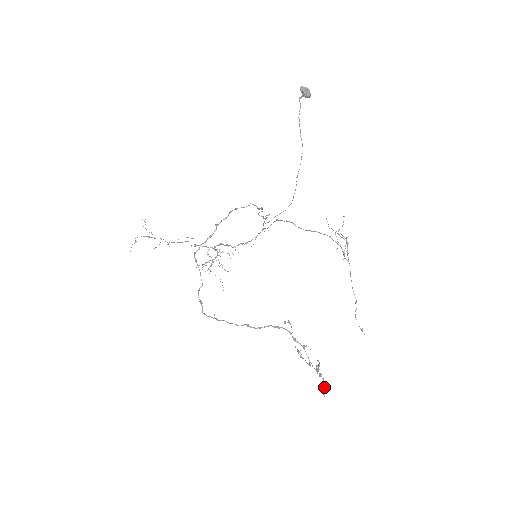
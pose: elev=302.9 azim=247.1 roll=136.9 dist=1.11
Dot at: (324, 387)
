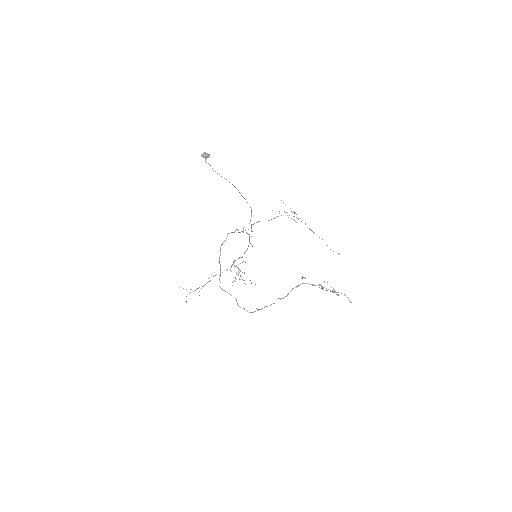
Dot at: (348, 298)
